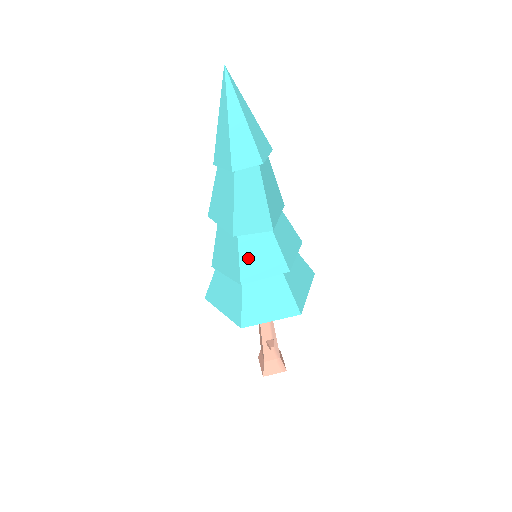
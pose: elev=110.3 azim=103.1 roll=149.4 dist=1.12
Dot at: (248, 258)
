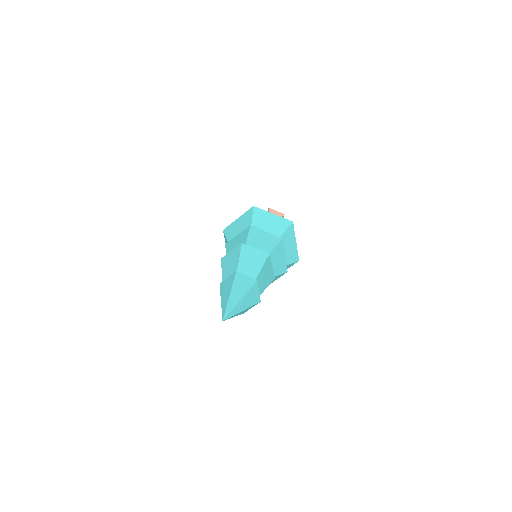
Dot at: occluded
